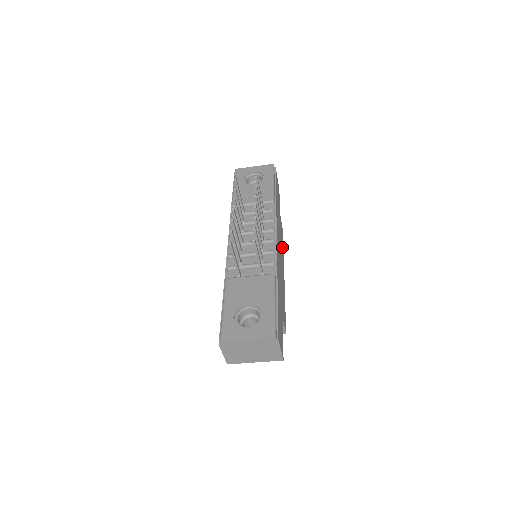
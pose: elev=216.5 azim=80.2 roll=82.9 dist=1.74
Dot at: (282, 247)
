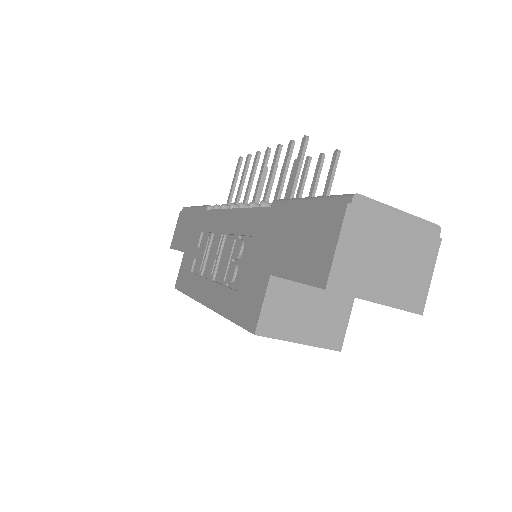
Dot at: occluded
